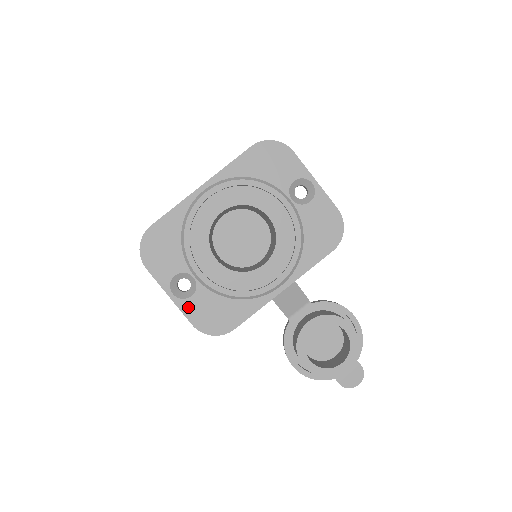
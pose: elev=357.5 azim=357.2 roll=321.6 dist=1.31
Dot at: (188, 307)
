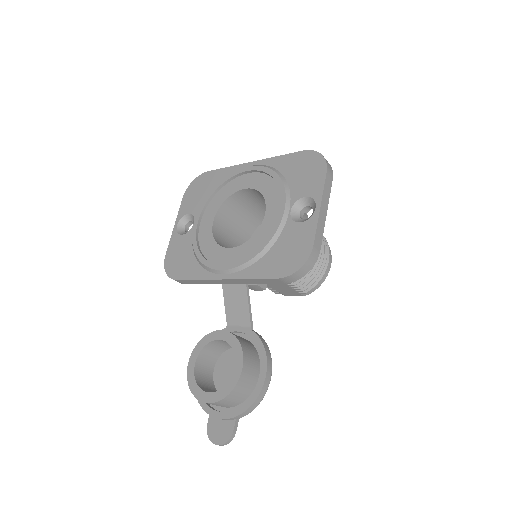
Dot at: (175, 241)
